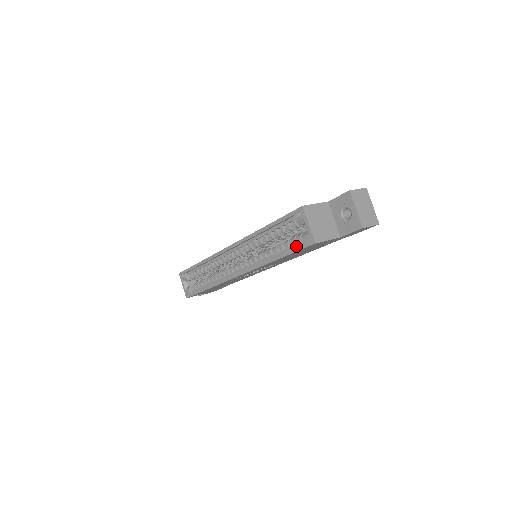
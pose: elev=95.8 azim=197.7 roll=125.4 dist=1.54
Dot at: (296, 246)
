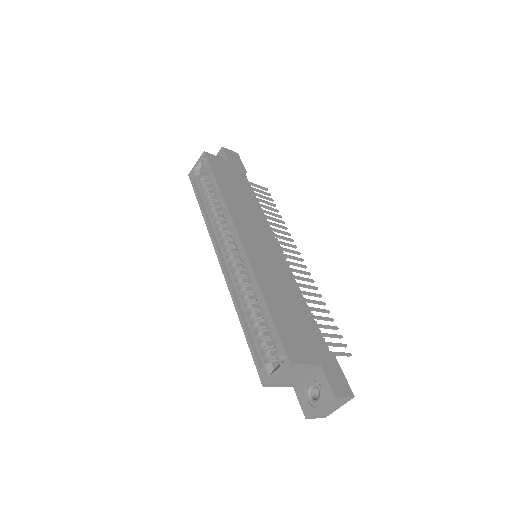
Dot at: (259, 352)
